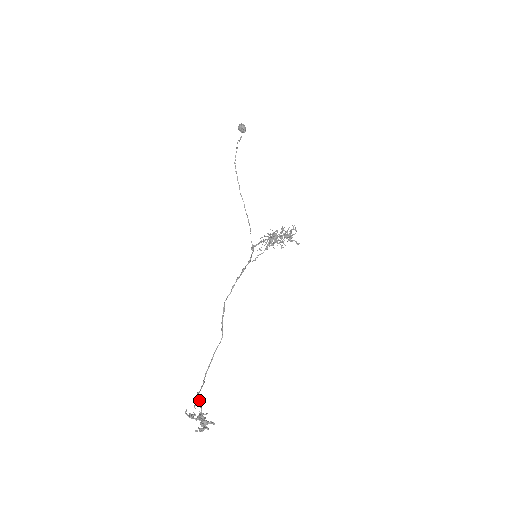
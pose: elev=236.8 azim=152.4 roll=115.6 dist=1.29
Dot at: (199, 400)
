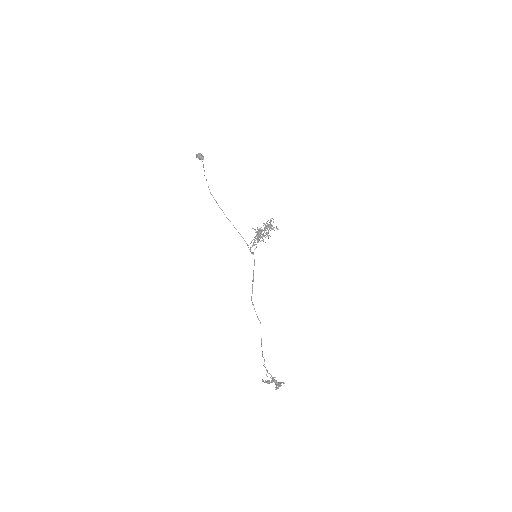
Dot at: (267, 370)
